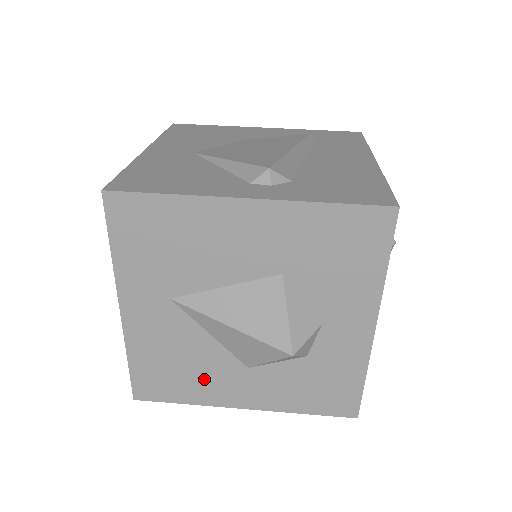
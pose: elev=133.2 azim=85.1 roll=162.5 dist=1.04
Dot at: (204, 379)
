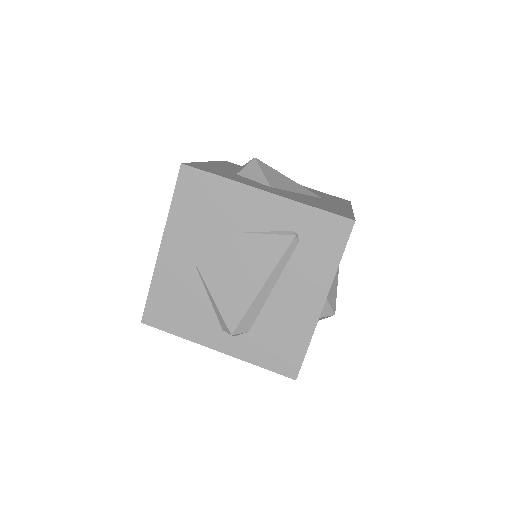
Dot at: occluded
